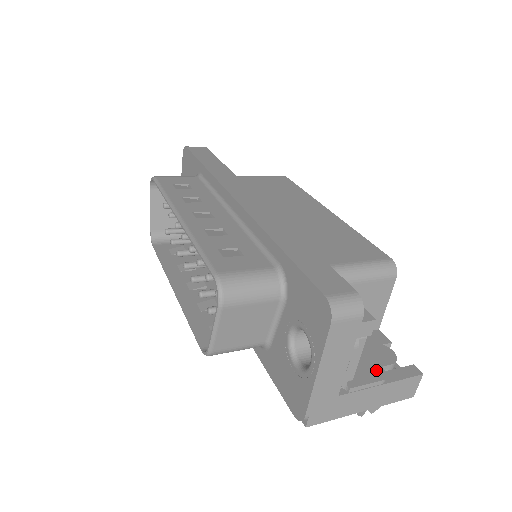
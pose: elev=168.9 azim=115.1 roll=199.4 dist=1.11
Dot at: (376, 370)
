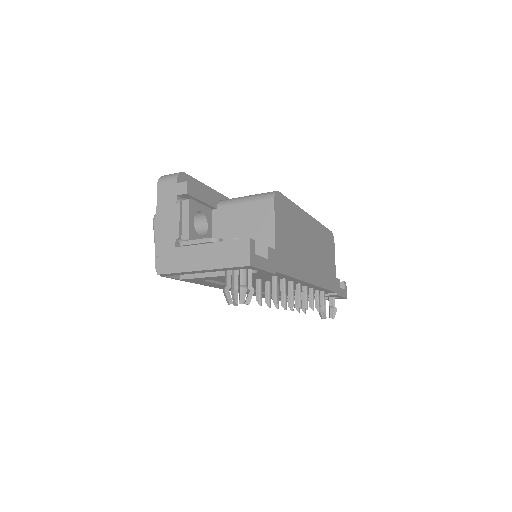
Dot at: occluded
